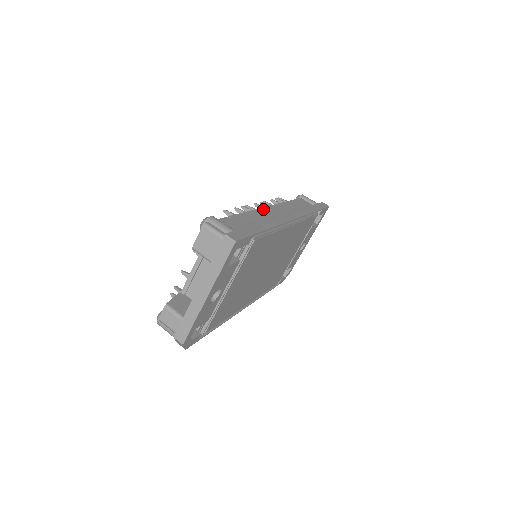
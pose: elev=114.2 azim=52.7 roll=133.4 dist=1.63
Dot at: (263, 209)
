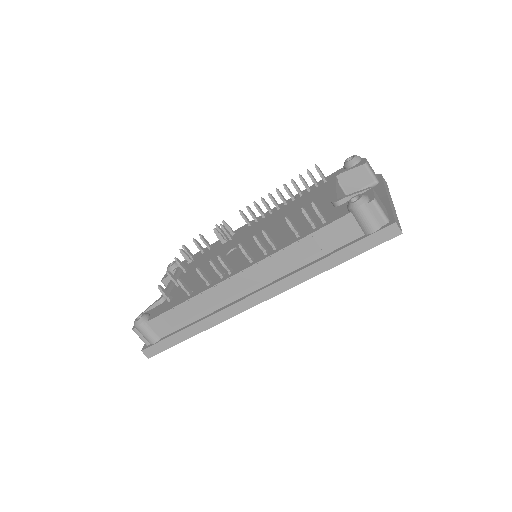
Dot at: (222, 285)
